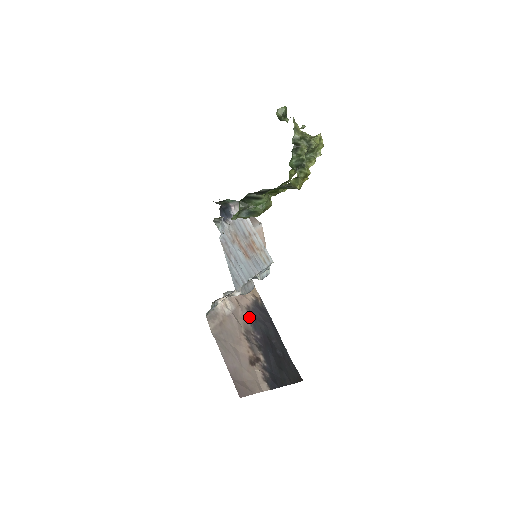
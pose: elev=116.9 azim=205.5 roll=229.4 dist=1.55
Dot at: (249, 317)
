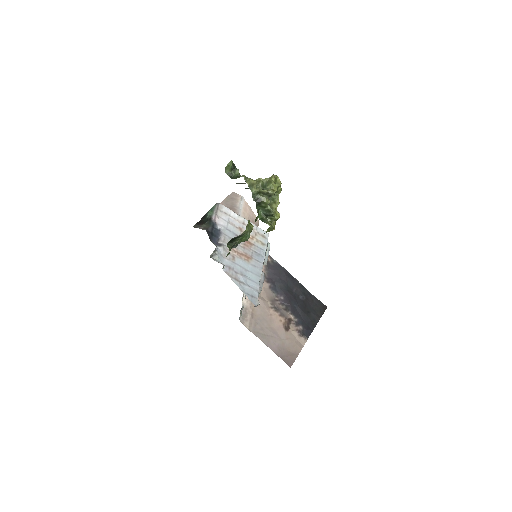
Dot at: (268, 286)
